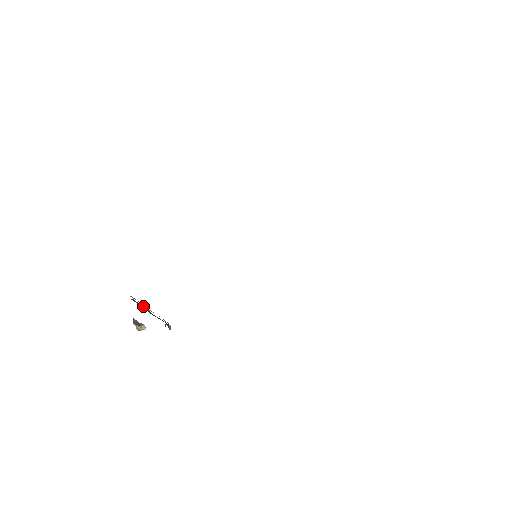
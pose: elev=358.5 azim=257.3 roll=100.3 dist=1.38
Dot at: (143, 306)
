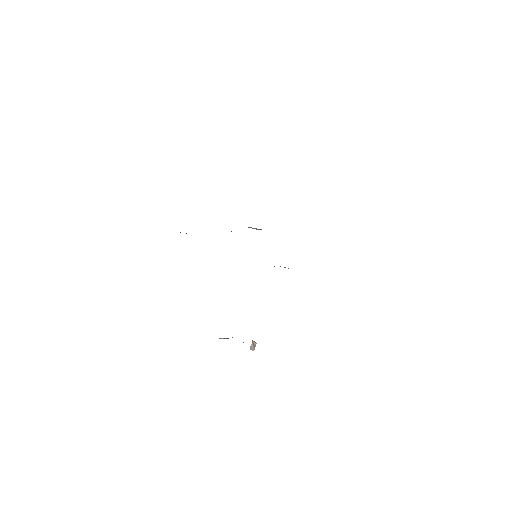
Dot at: occluded
